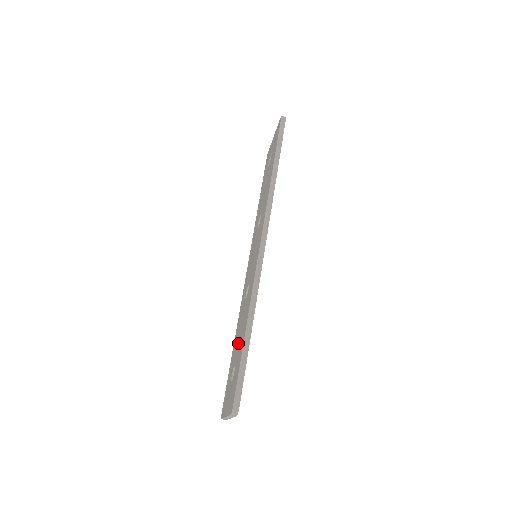
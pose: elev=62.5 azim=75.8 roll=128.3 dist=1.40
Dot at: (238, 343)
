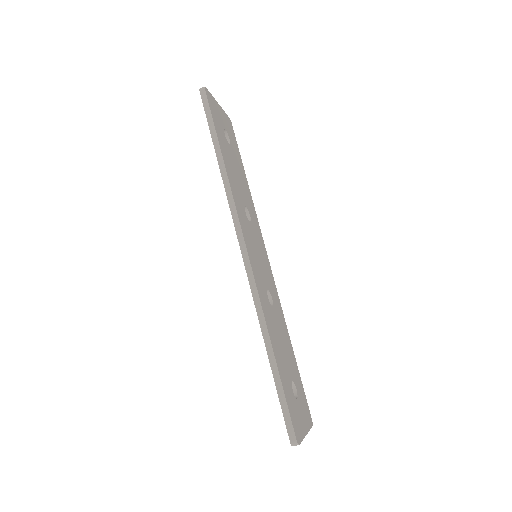
Dot at: occluded
